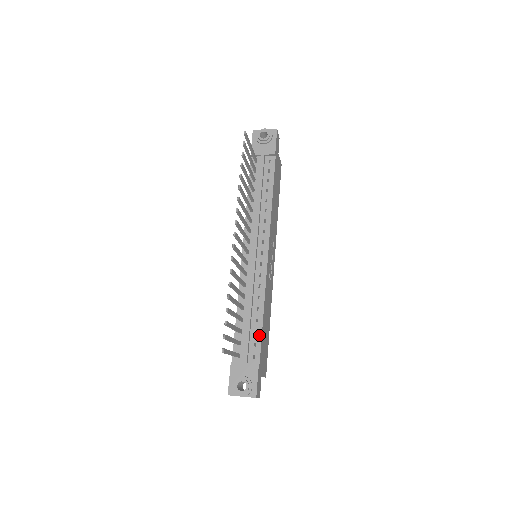
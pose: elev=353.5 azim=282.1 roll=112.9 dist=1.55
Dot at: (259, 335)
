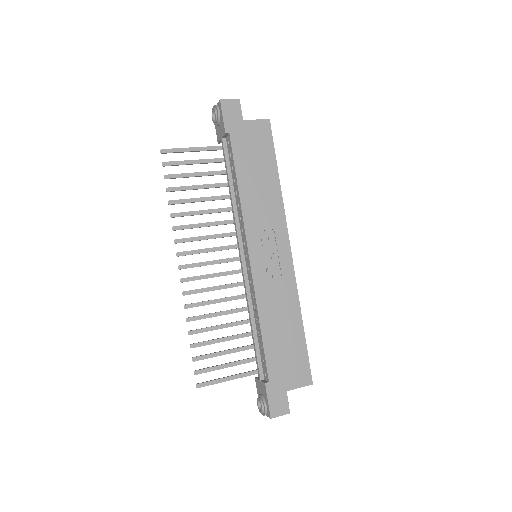
Dot at: (263, 351)
